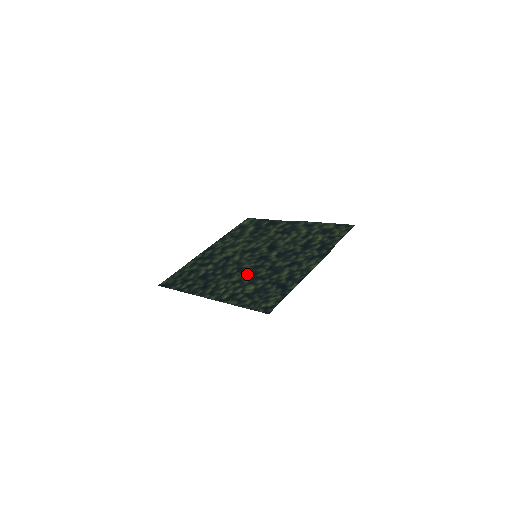
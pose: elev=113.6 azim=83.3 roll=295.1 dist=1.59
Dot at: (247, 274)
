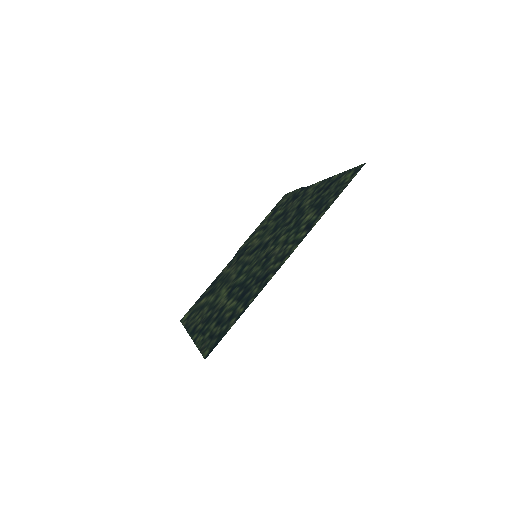
Dot at: (280, 240)
